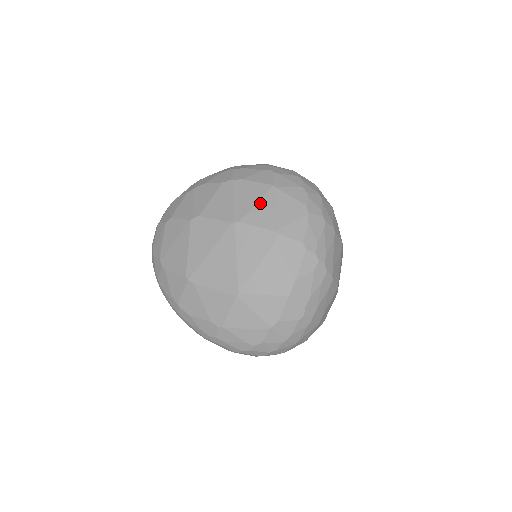
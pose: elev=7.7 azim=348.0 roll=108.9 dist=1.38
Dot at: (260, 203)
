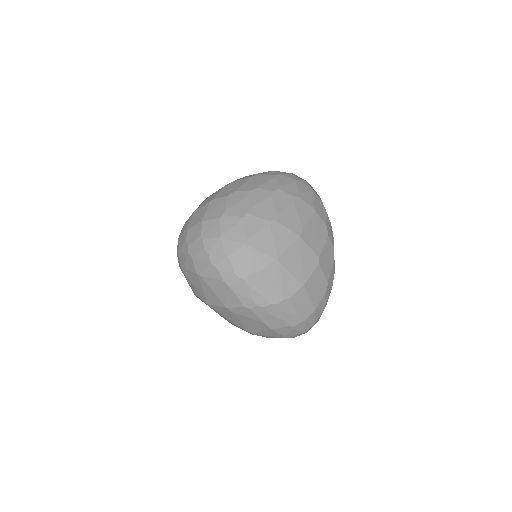
Dot at: (204, 289)
